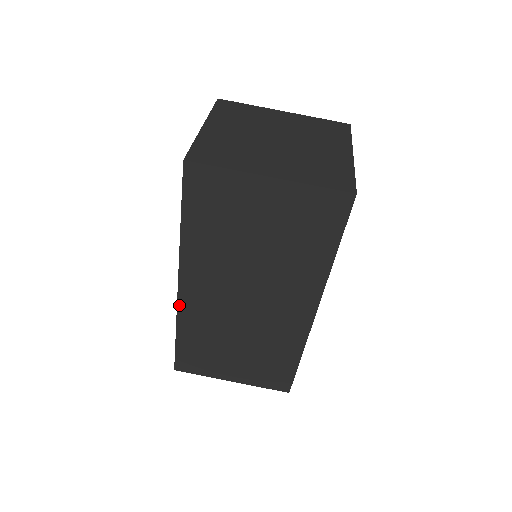
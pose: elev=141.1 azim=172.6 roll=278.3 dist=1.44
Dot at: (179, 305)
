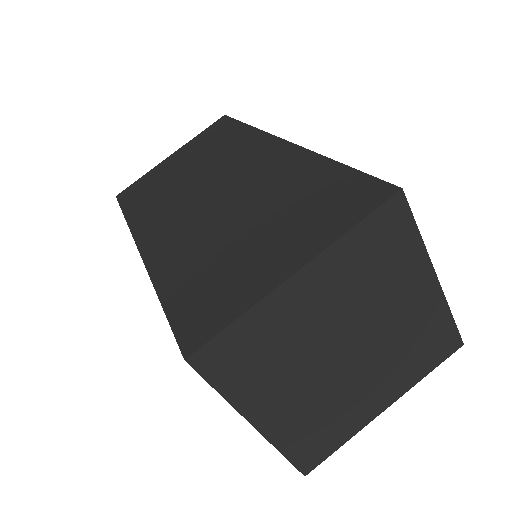
Dot at: (134, 238)
